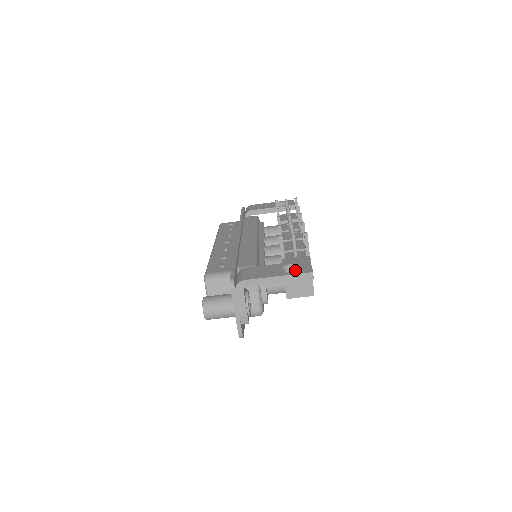
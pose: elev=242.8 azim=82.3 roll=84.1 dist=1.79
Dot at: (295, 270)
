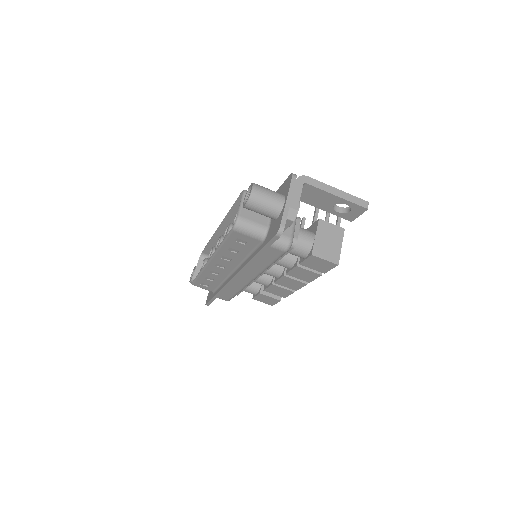
Dot at: (341, 211)
